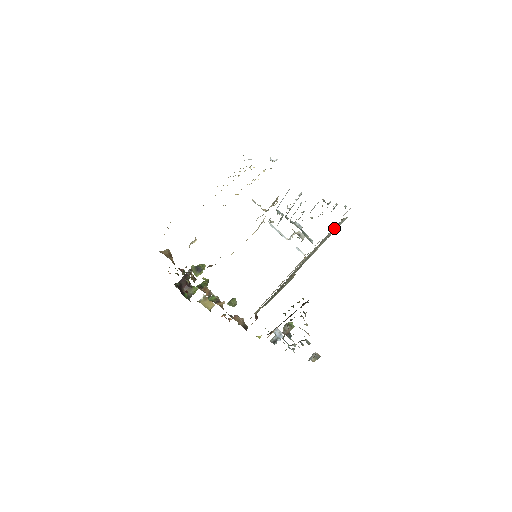
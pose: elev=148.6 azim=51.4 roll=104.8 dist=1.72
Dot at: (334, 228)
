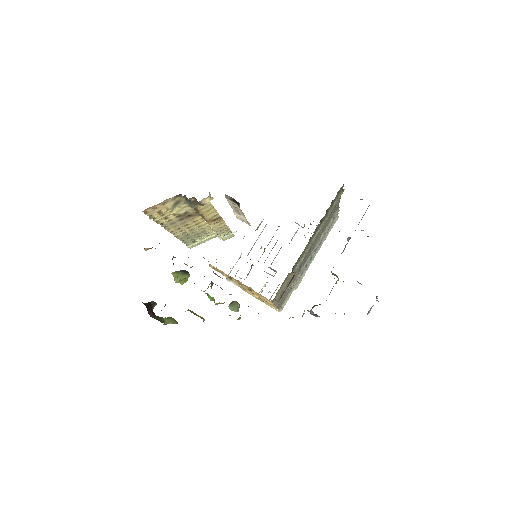
Dot at: occluded
